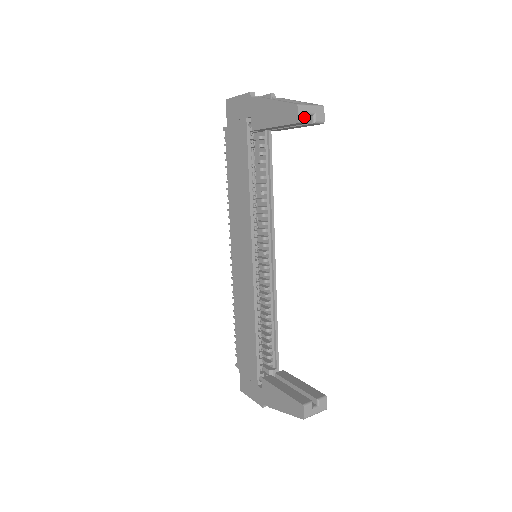
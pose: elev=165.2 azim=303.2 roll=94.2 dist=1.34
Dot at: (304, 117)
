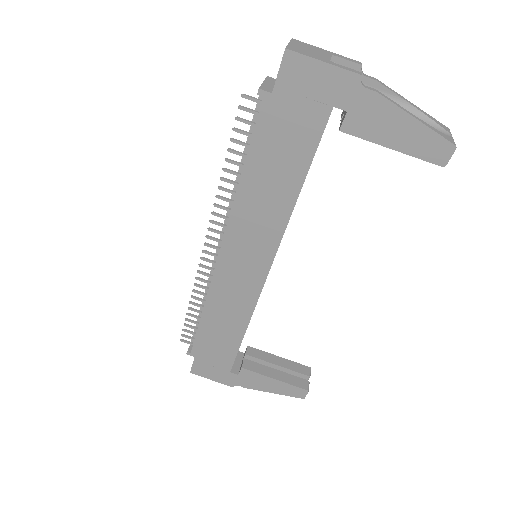
Dot at: (447, 156)
